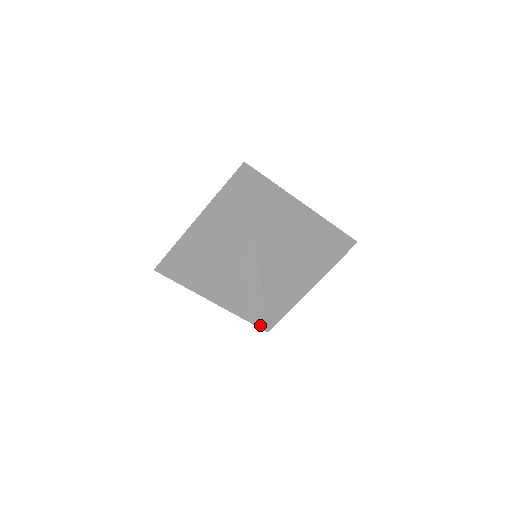
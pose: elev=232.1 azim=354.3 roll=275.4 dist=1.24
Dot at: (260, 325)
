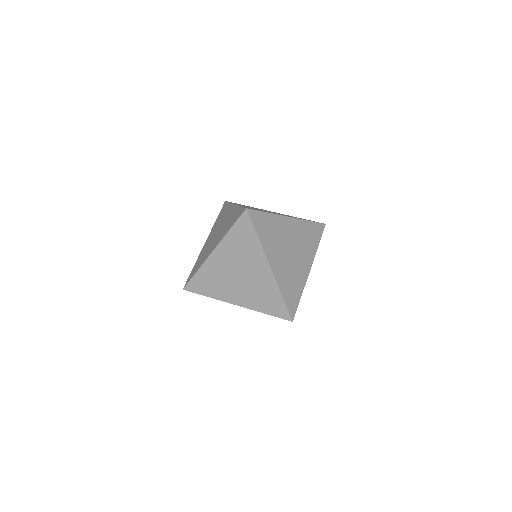
Dot at: (286, 318)
